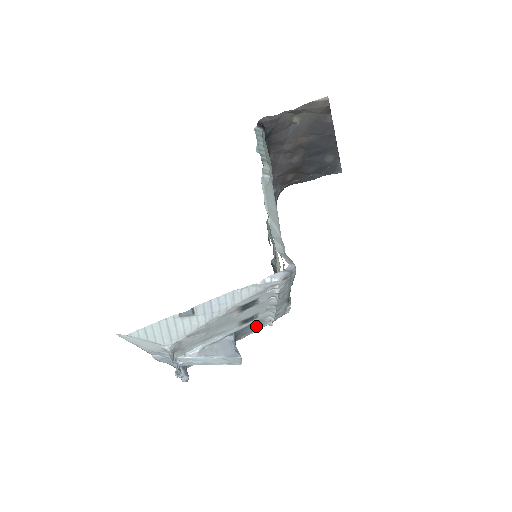
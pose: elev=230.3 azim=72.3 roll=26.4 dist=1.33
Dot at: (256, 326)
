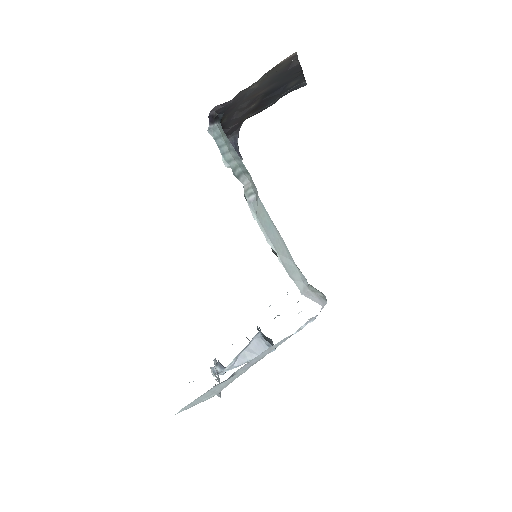
Dot at: occluded
